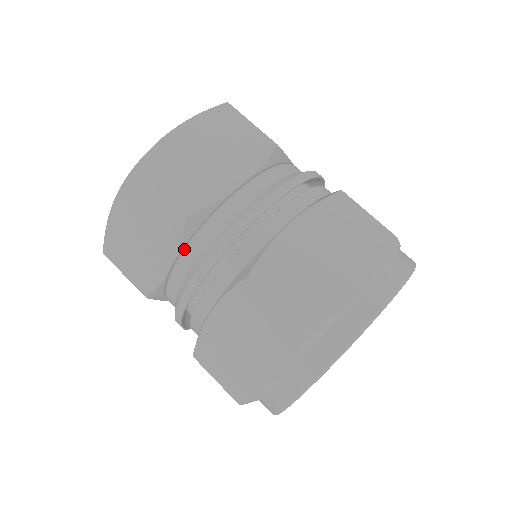
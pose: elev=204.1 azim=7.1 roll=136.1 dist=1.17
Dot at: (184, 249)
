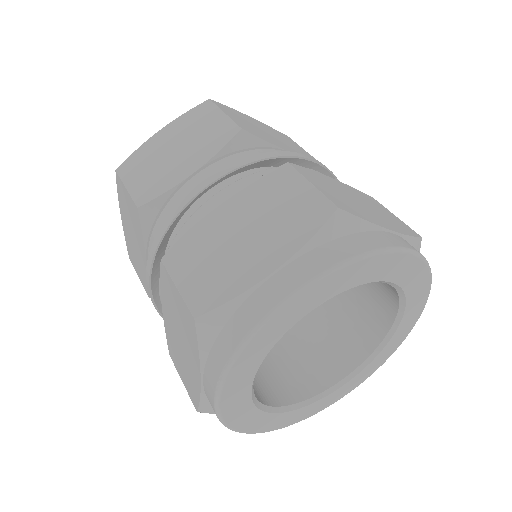
Dot at: (217, 161)
